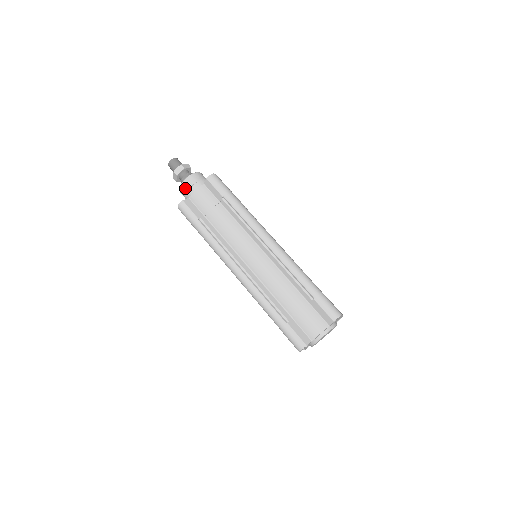
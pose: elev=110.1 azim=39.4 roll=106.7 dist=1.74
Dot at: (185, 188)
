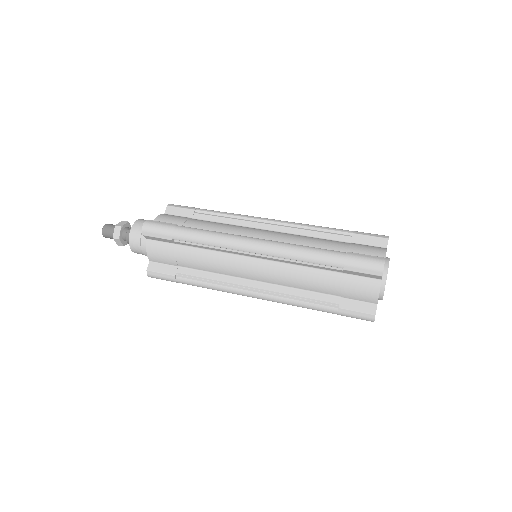
Dot at: (139, 226)
